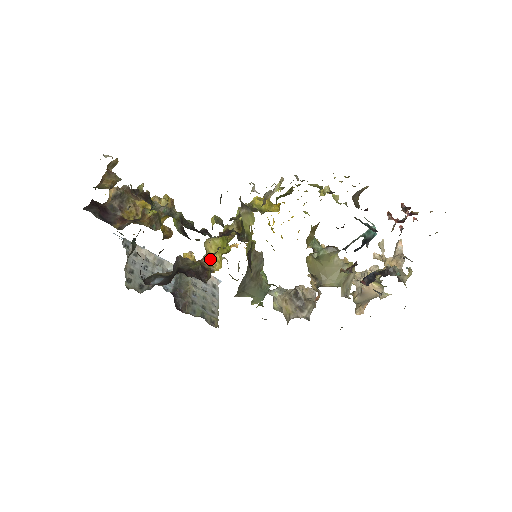
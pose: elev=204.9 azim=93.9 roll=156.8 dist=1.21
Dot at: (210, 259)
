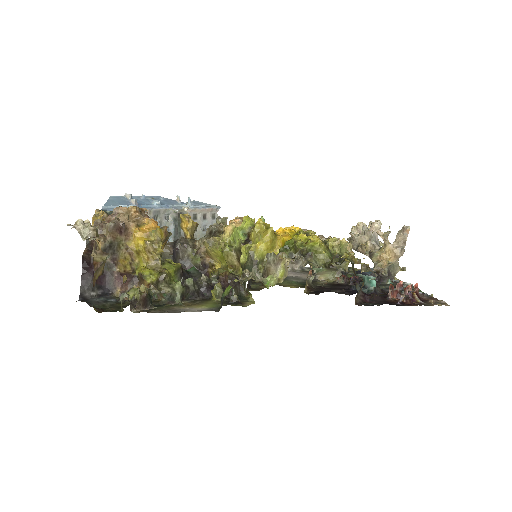
Dot at: occluded
